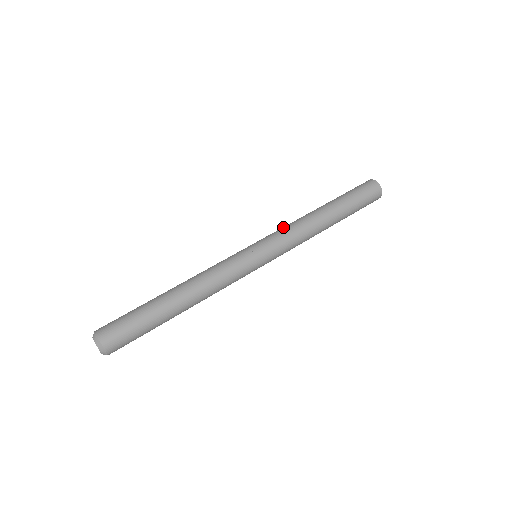
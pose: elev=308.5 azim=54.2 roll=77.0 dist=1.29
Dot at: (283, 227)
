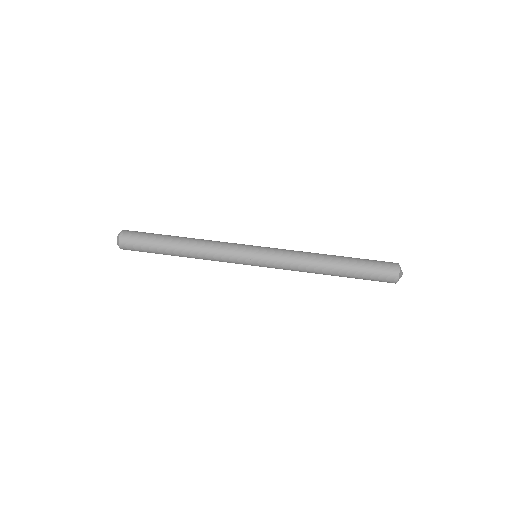
Dot at: (291, 250)
